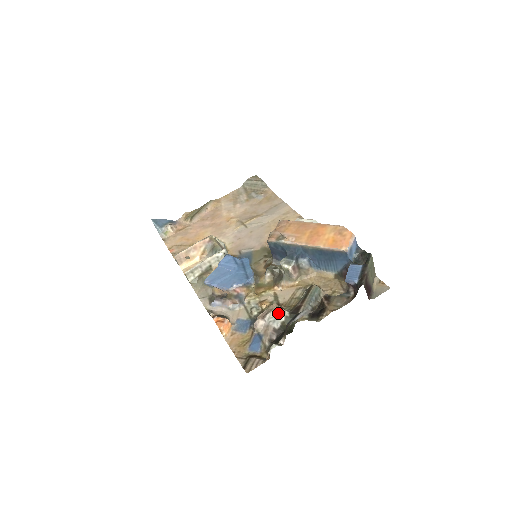
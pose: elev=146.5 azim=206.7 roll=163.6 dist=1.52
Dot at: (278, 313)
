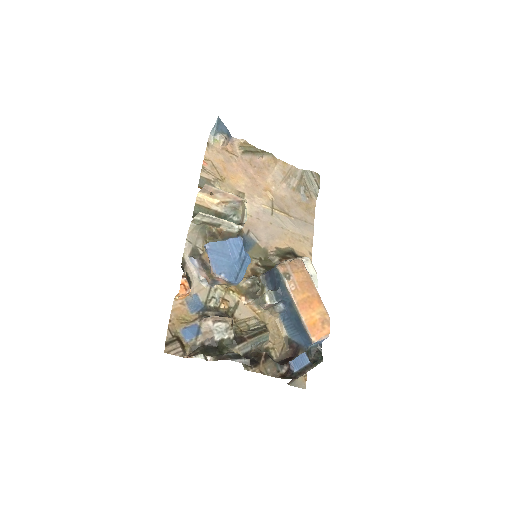
Dot at: (227, 329)
